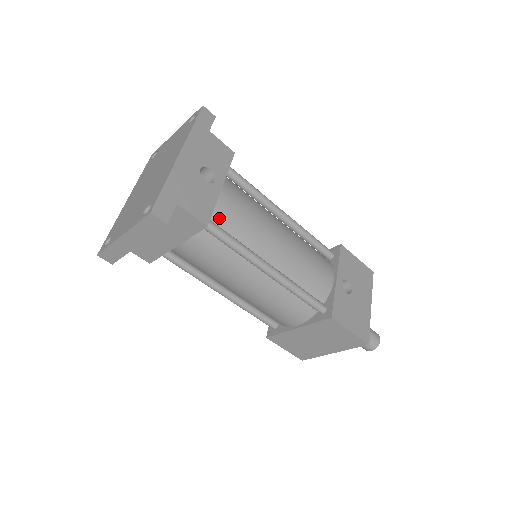
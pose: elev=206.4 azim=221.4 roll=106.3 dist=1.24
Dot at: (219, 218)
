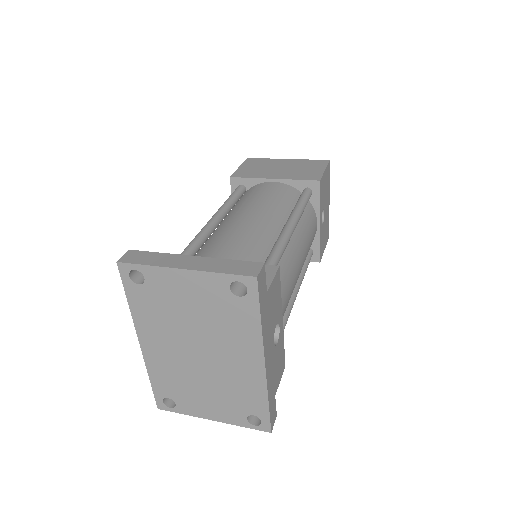
Dot at: occluded
